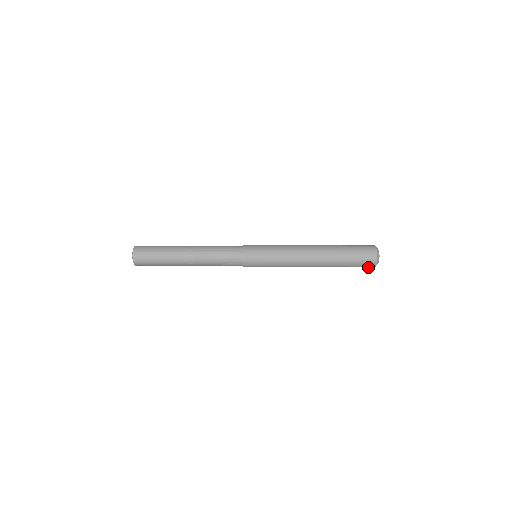
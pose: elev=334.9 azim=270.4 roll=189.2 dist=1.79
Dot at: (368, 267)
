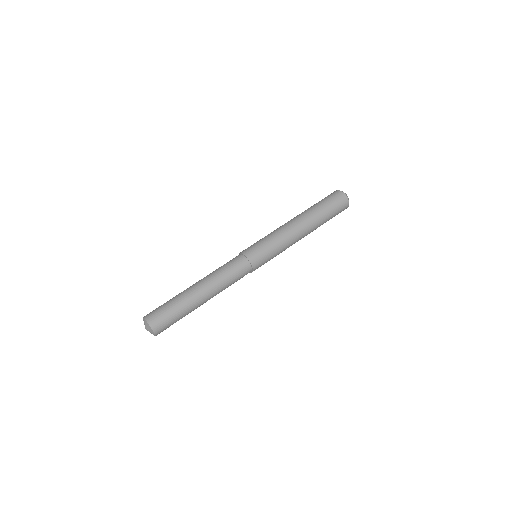
Dot at: occluded
